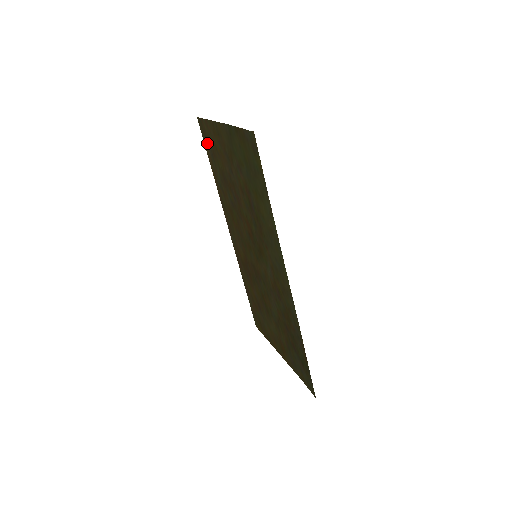
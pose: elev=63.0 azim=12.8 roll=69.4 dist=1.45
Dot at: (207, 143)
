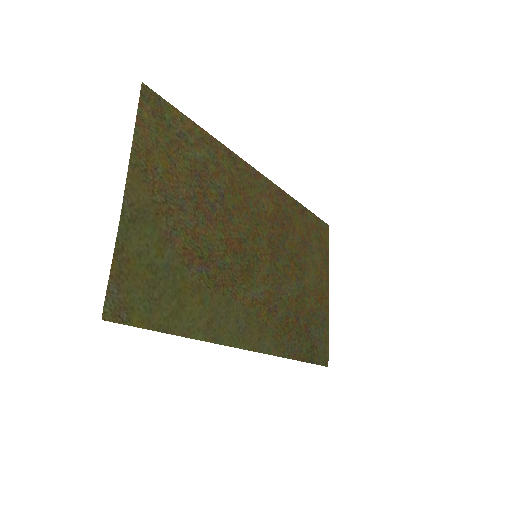
Dot at: (169, 119)
